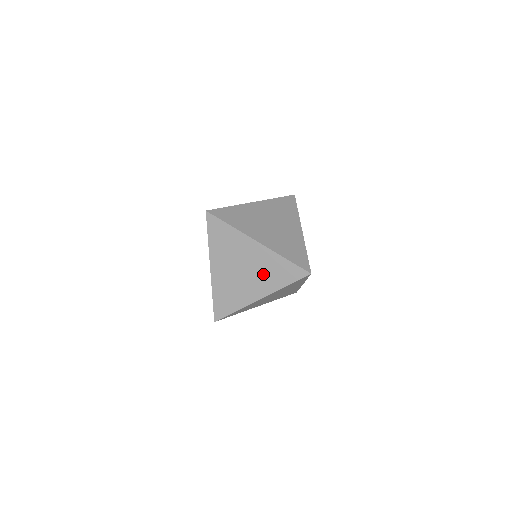
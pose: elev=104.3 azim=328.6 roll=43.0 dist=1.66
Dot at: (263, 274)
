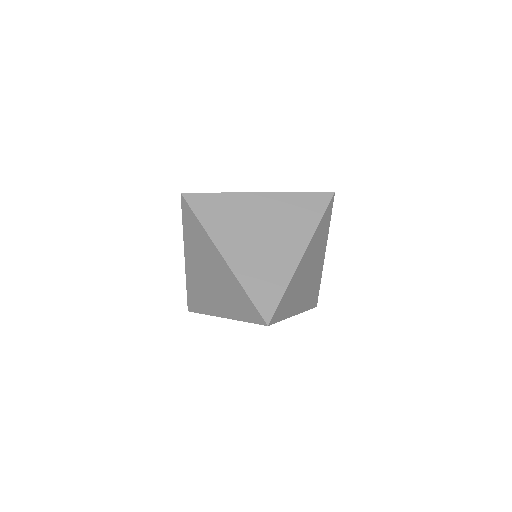
Dot at: occluded
